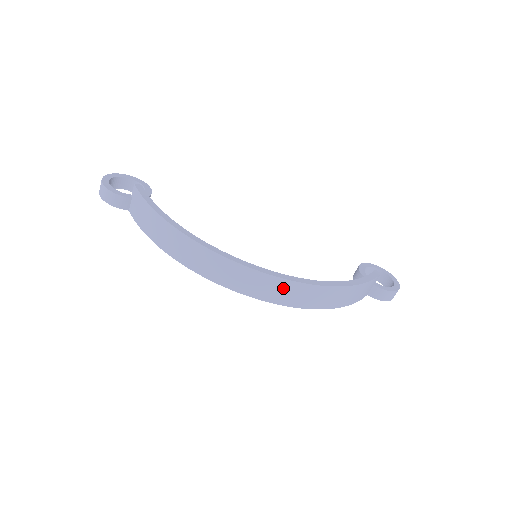
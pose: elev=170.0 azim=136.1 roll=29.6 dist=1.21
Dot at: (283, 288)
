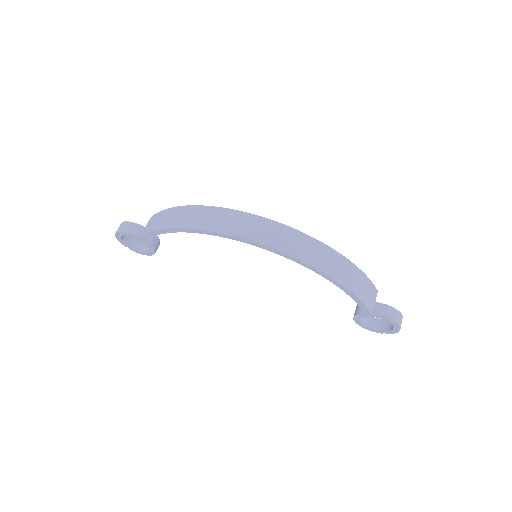
Dot at: (285, 235)
